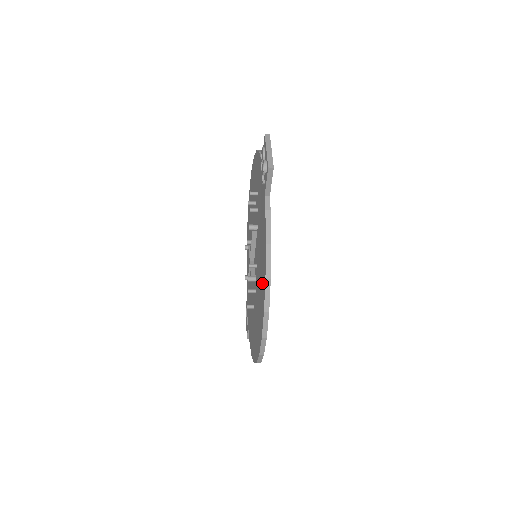
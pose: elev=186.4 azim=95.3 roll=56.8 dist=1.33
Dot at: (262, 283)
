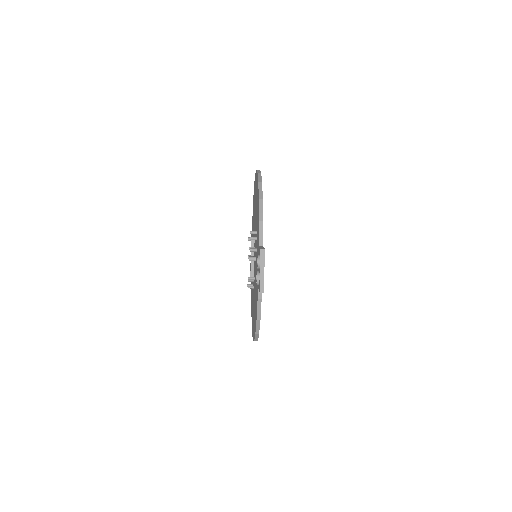
Dot at: occluded
